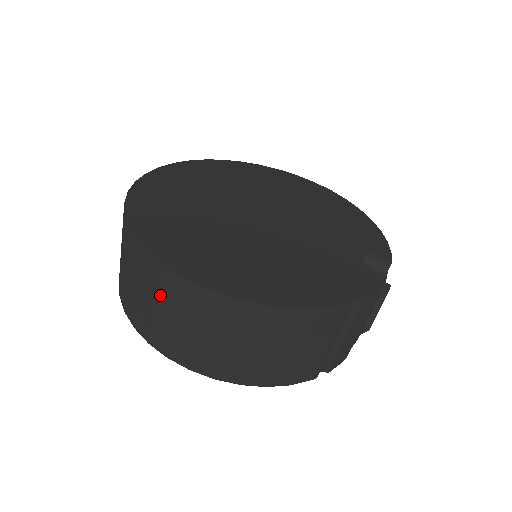
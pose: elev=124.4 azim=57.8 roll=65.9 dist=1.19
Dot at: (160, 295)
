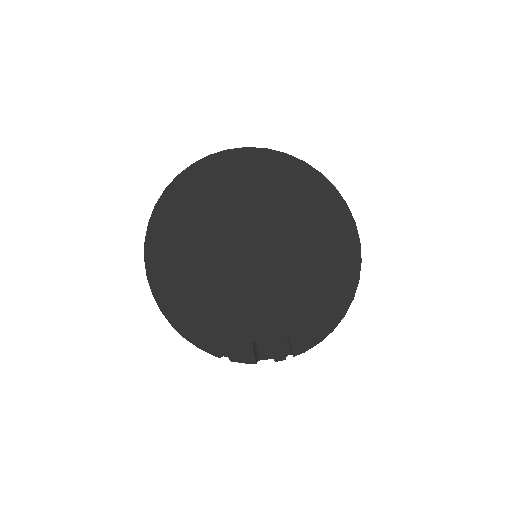
Dot at: occluded
